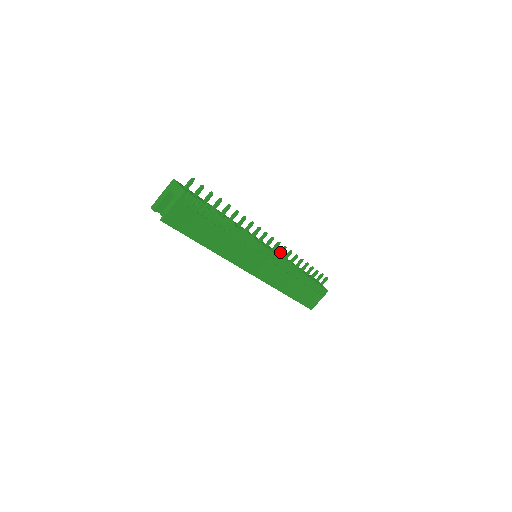
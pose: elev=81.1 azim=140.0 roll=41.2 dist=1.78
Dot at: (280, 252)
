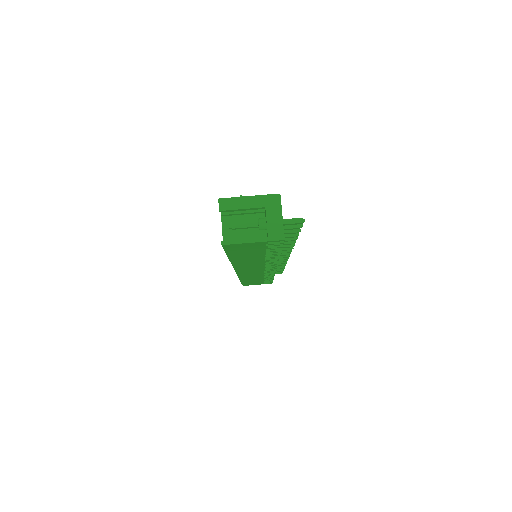
Dot at: occluded
